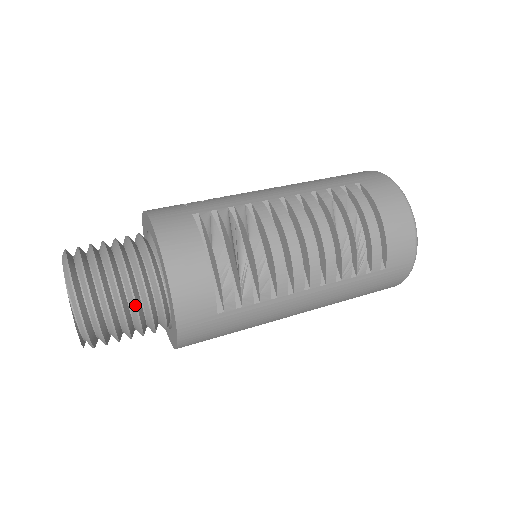
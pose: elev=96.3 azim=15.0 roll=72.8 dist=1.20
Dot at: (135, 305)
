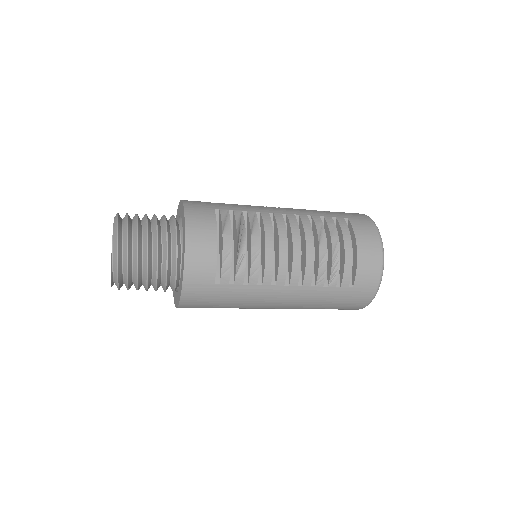
Dot at: (157, 262)
